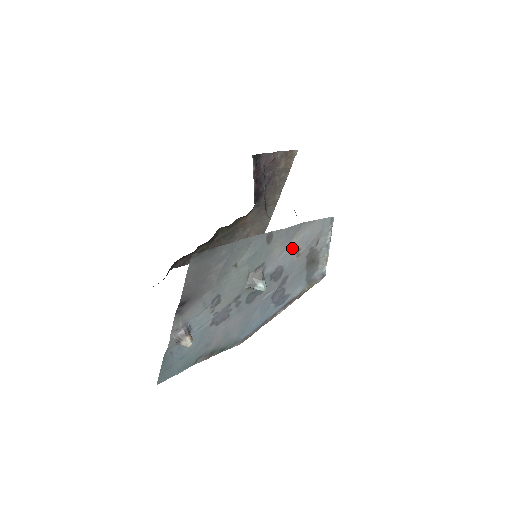
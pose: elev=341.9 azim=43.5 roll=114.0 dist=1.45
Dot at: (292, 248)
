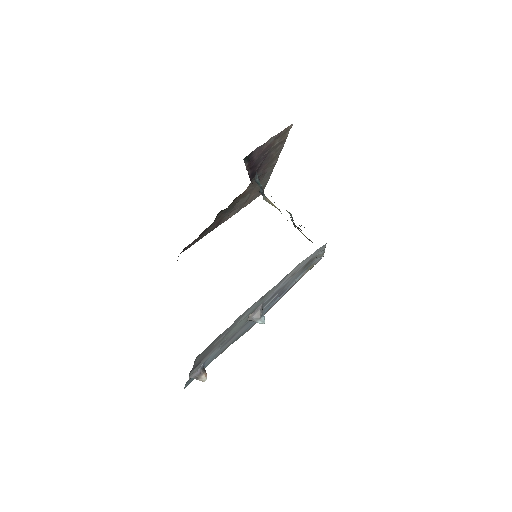
Dot at: occluded
